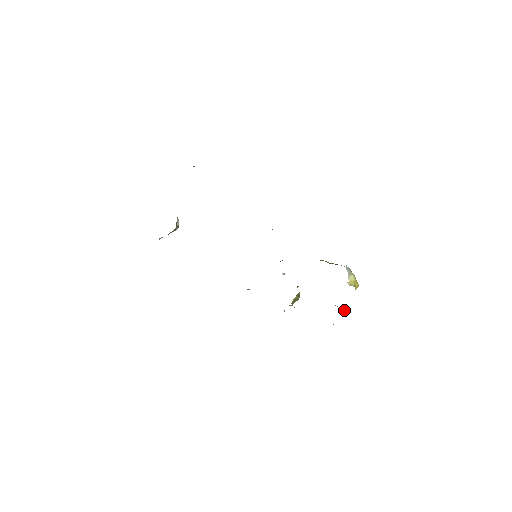
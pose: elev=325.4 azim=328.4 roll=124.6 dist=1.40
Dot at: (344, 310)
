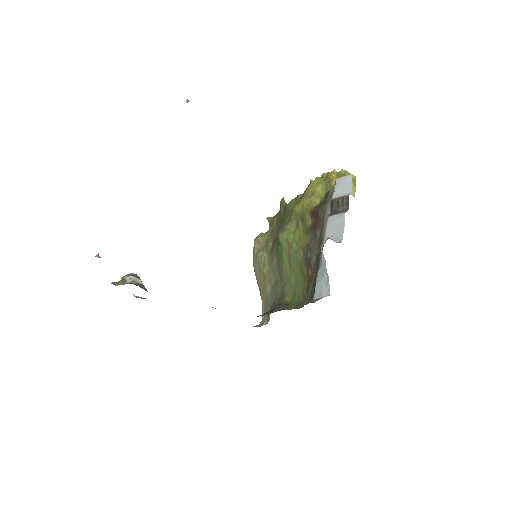
Dot at: occluded
